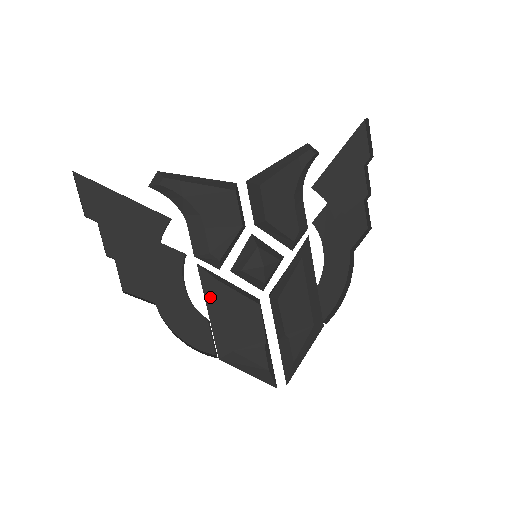
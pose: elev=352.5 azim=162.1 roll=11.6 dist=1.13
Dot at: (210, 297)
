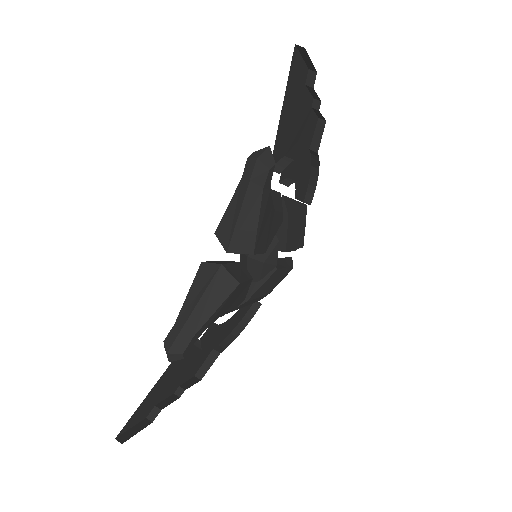
Dot at: (243, 306)
